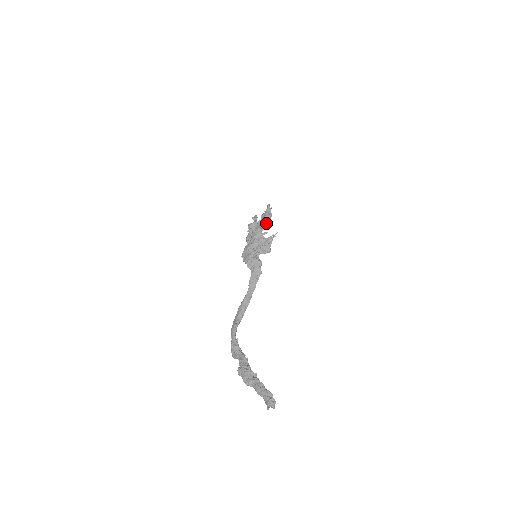
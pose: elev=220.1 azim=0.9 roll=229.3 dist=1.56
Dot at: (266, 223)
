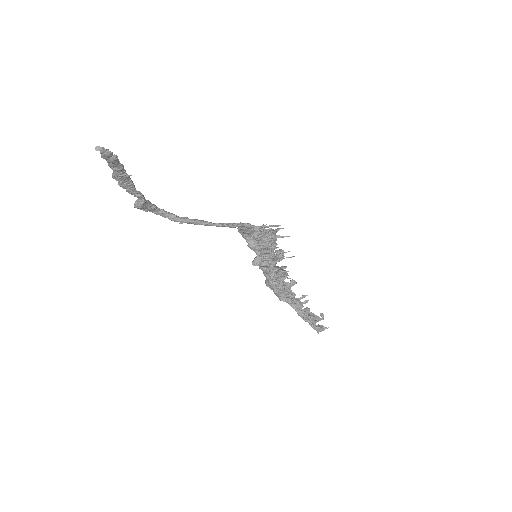
Dot at: (304, 313)
